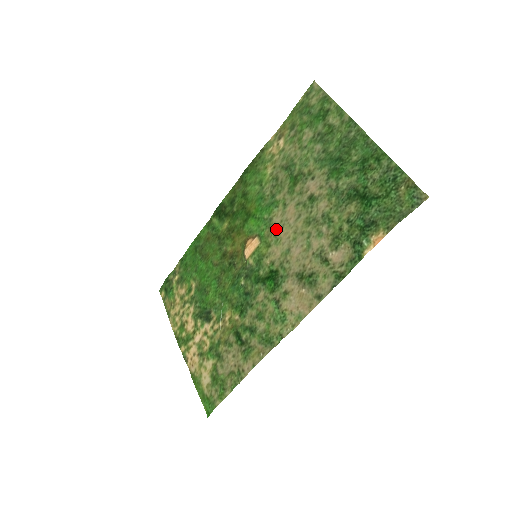
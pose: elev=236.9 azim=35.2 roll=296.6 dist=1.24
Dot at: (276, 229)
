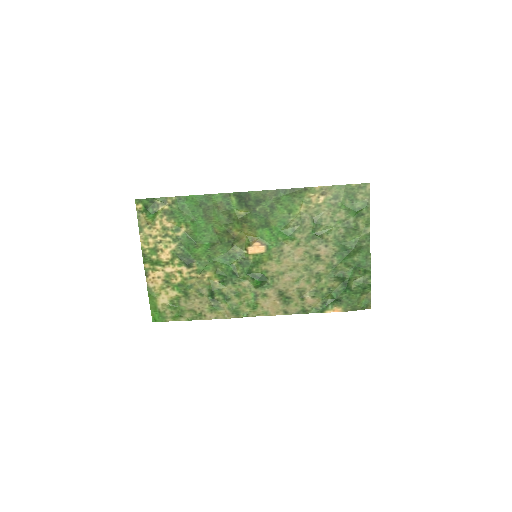
Dot at: (283, 254)
